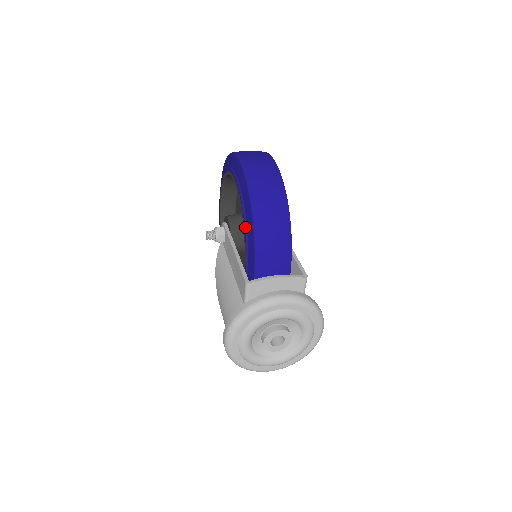
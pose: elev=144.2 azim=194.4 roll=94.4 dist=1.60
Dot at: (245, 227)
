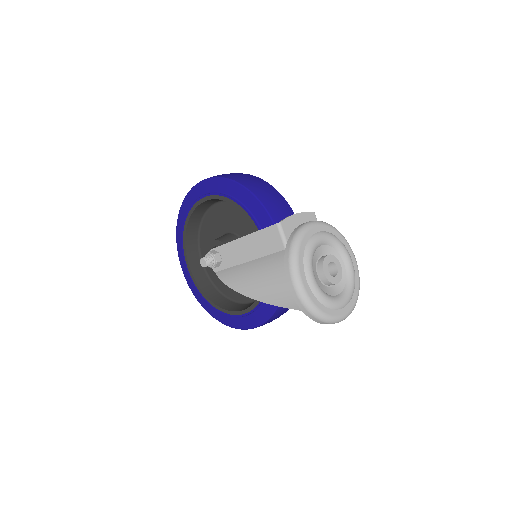
Dot at: (242, 205)
